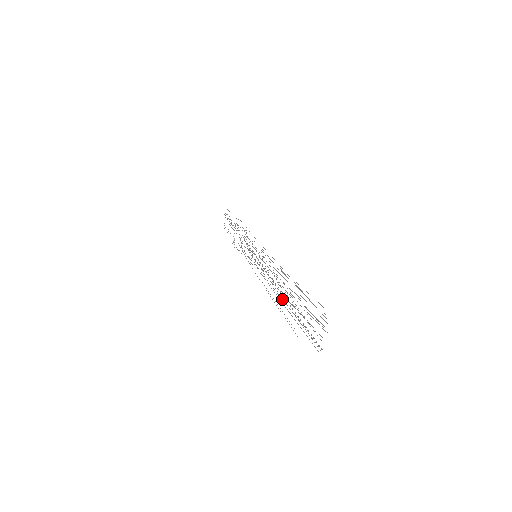
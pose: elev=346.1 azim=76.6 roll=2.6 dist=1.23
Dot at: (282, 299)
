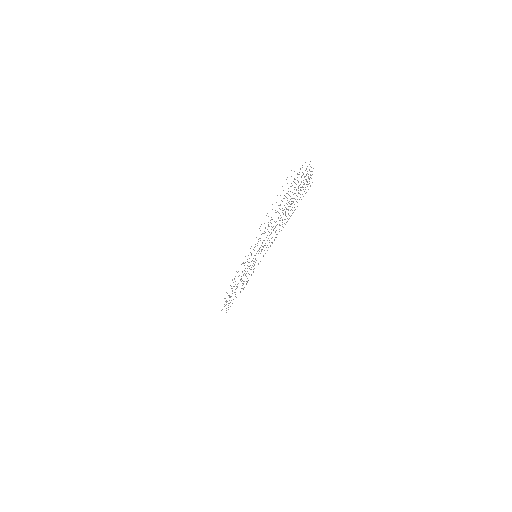
Dot at: occluded
